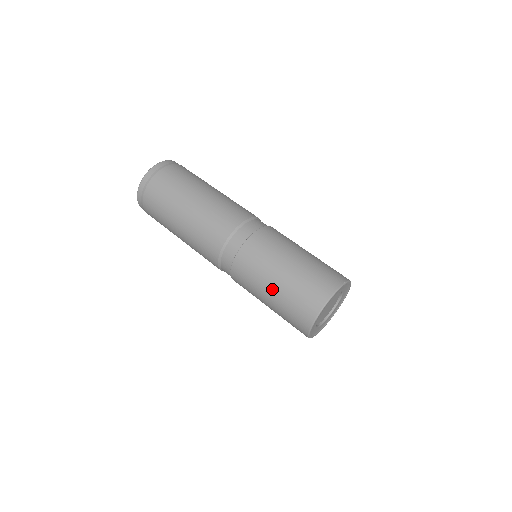
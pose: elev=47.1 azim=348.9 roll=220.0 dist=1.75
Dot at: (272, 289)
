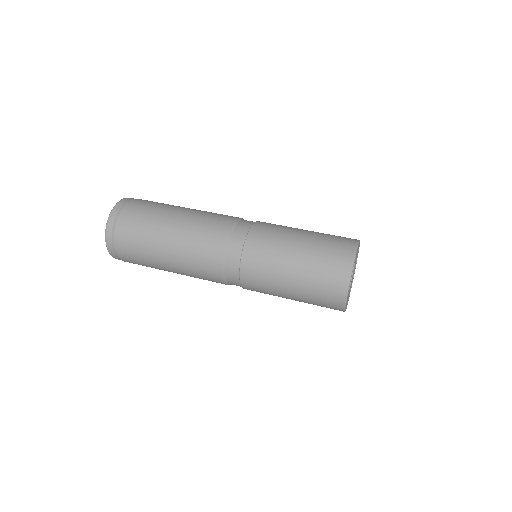
Dot at: (298, 249)
